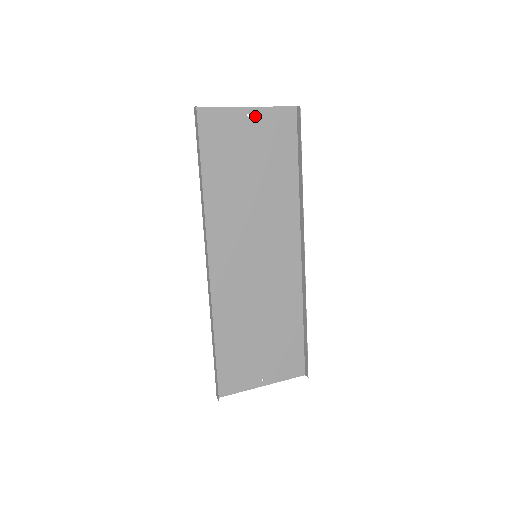
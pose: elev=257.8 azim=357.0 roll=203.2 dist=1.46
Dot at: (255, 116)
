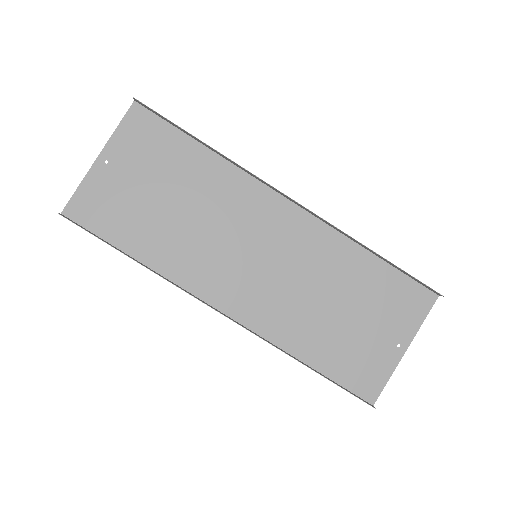
Dot at: (112, 155)
